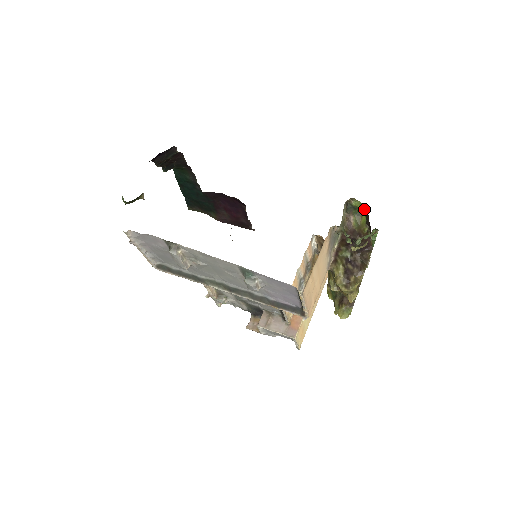
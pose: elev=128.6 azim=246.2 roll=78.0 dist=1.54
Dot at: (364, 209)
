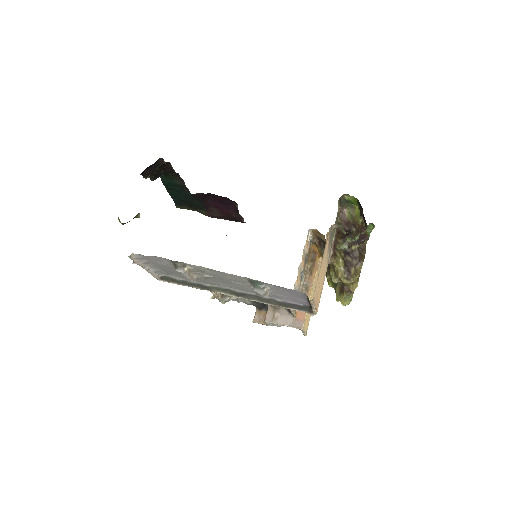
Dot at: (357, 202)
